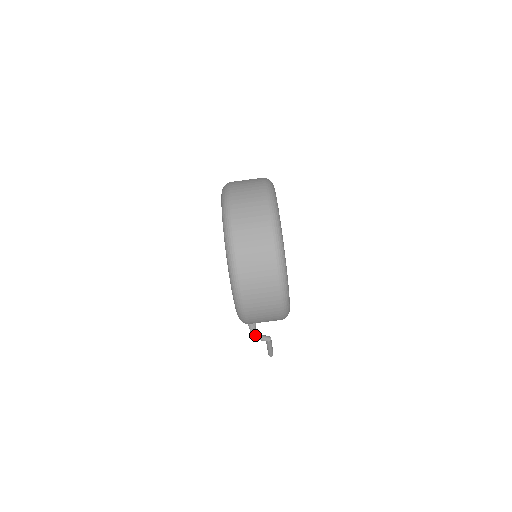
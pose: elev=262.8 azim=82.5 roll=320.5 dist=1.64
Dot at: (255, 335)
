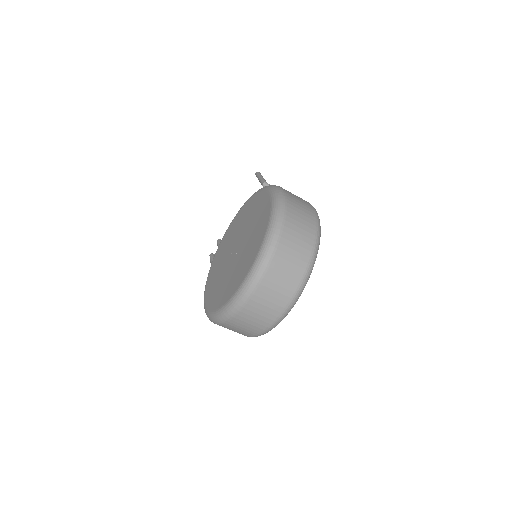
Dot at: occluded
